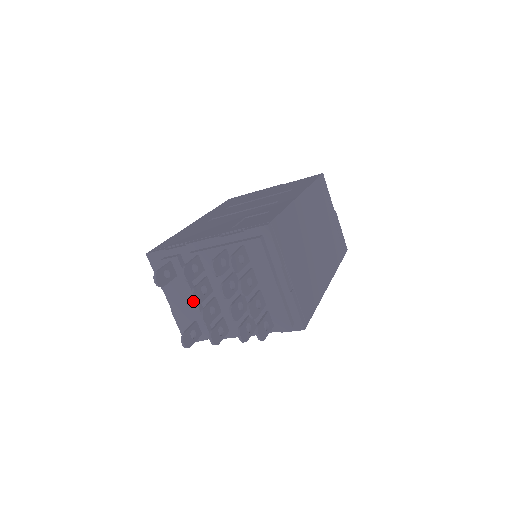
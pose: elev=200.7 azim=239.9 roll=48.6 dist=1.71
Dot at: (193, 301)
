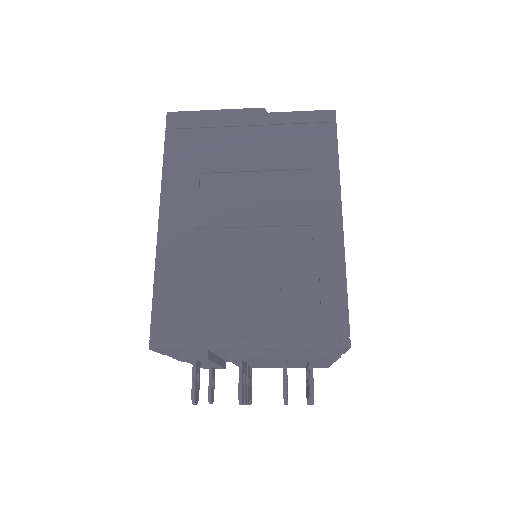
Dot at: occluded
